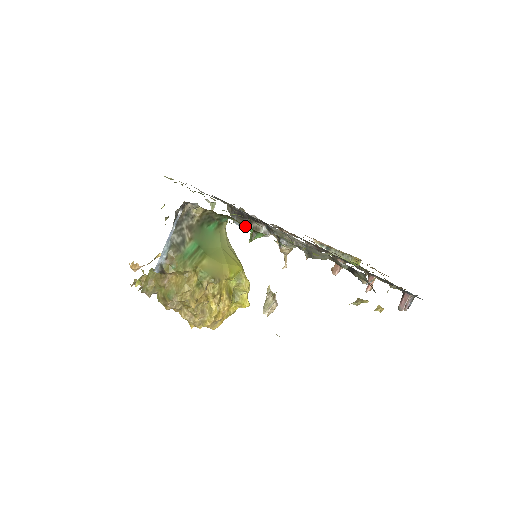
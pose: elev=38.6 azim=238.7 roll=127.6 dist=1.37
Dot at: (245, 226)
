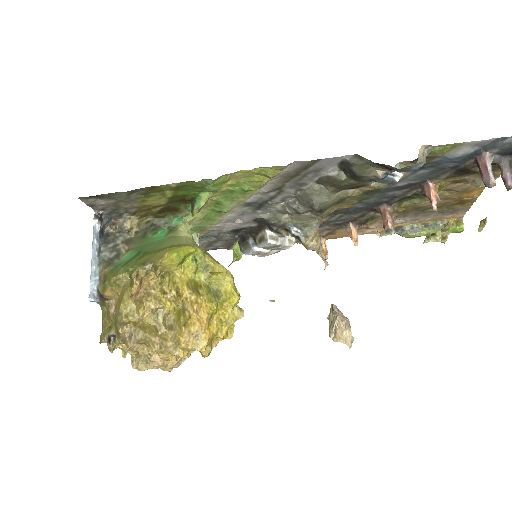
Dot at: (190, 209)
